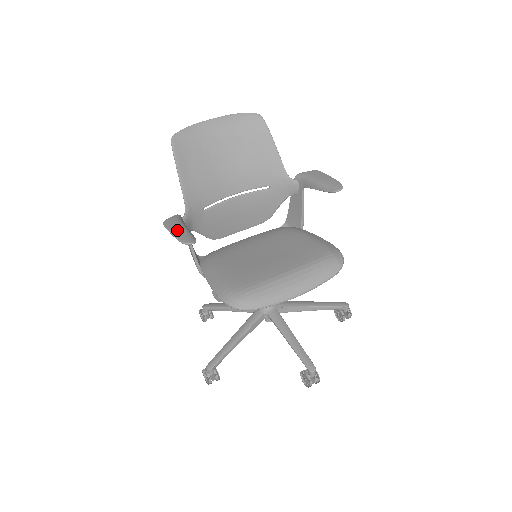
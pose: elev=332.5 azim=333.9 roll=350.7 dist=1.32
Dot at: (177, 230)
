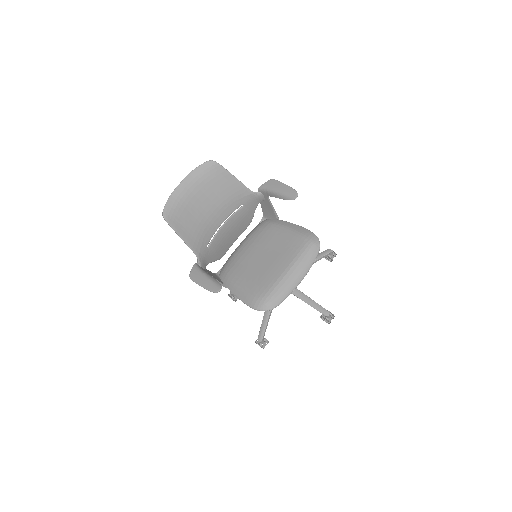
Dot at: (204, 282)
